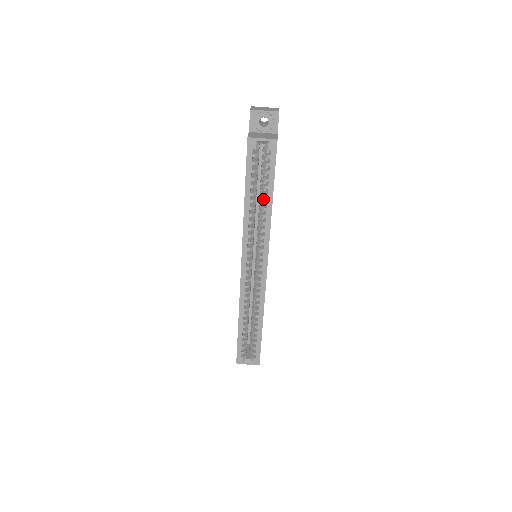
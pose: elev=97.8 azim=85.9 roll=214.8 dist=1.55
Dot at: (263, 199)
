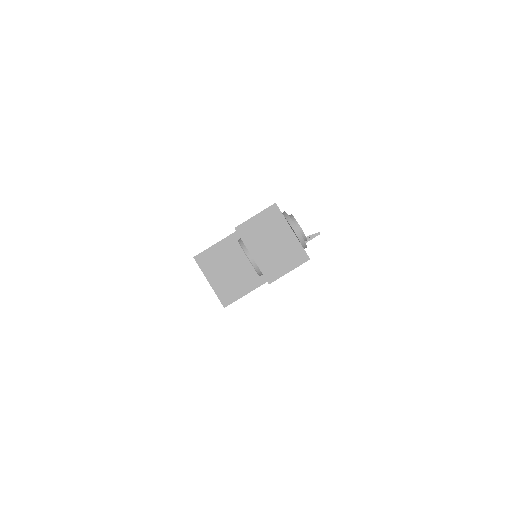
Dot at: occluded
